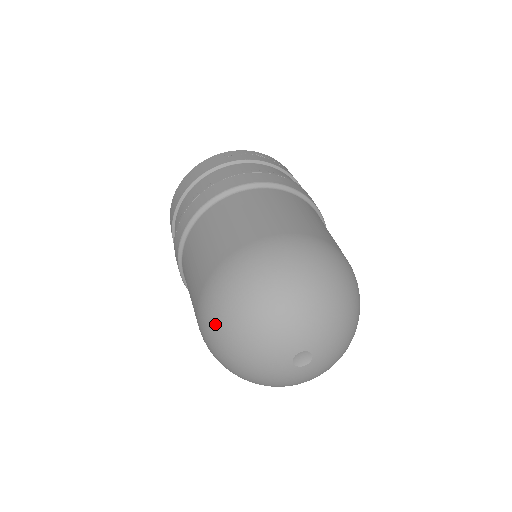
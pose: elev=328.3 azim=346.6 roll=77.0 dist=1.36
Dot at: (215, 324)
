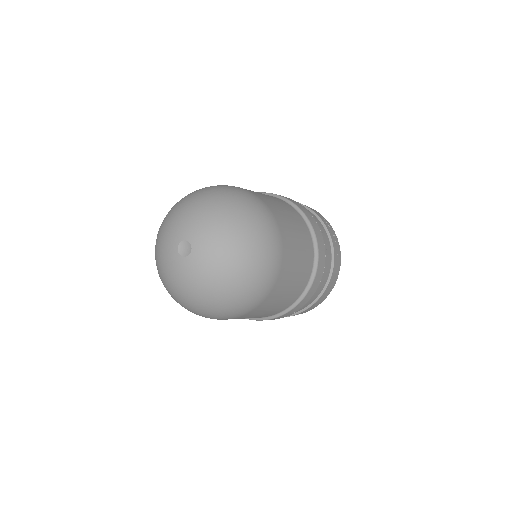
Dot at: (184, 197)
